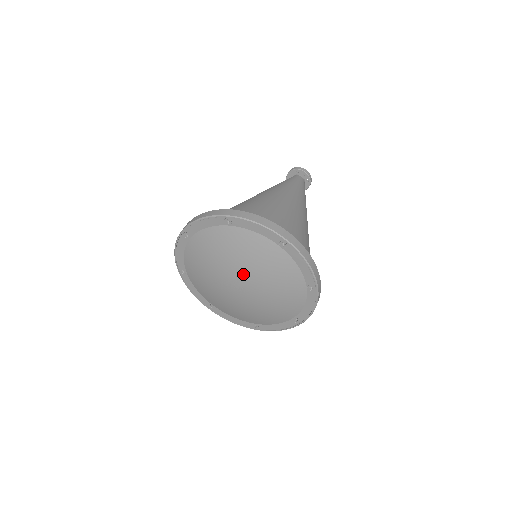
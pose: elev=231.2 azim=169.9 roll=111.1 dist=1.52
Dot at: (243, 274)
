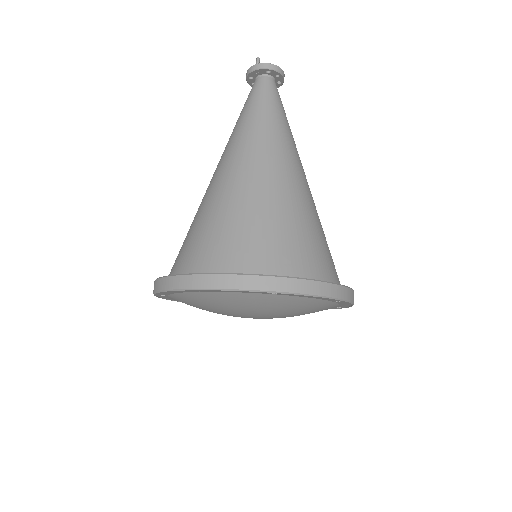
Dot at: (269, 316)
